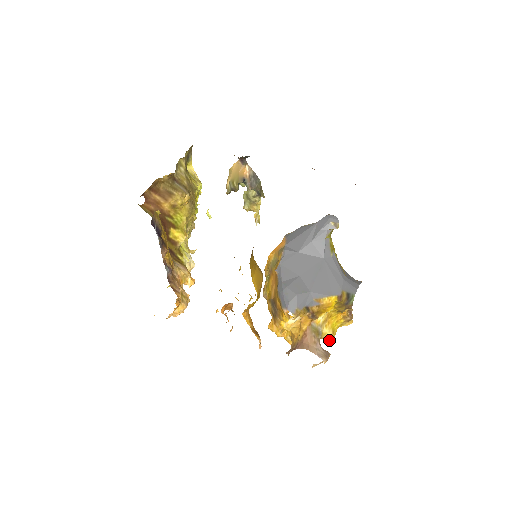
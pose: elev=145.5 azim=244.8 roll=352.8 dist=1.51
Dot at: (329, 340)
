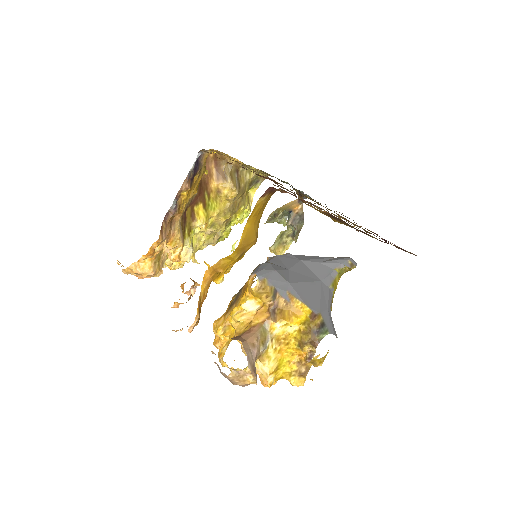
Dot at: (266, 376)
